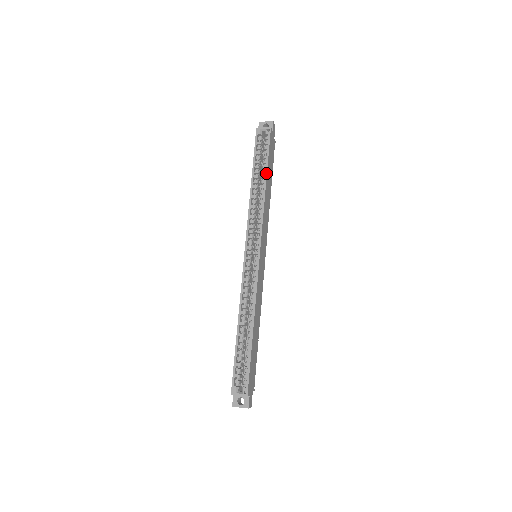
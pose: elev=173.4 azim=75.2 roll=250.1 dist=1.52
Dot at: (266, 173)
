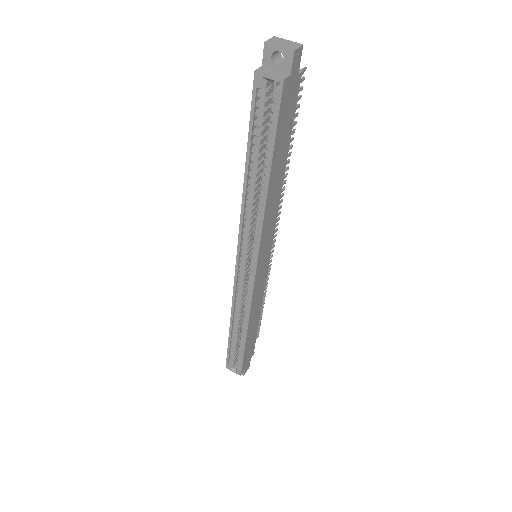
Dot at: (269, 171)
